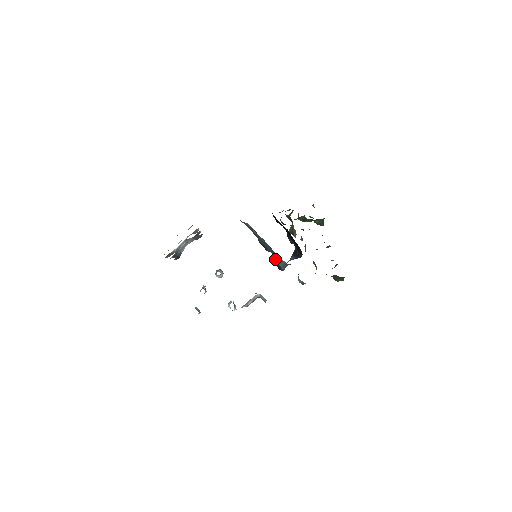
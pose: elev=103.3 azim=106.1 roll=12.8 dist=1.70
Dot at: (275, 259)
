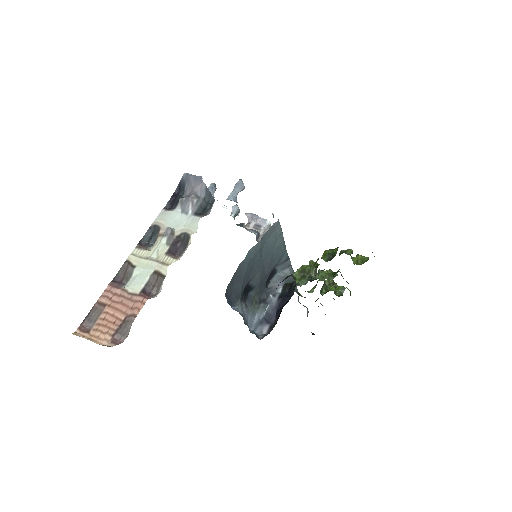
Dot at: (277, 265)
